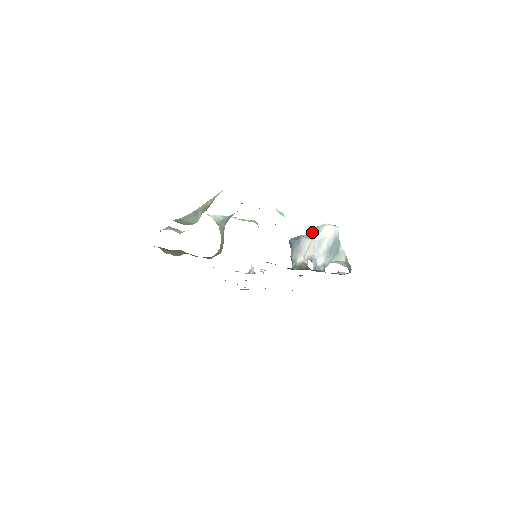
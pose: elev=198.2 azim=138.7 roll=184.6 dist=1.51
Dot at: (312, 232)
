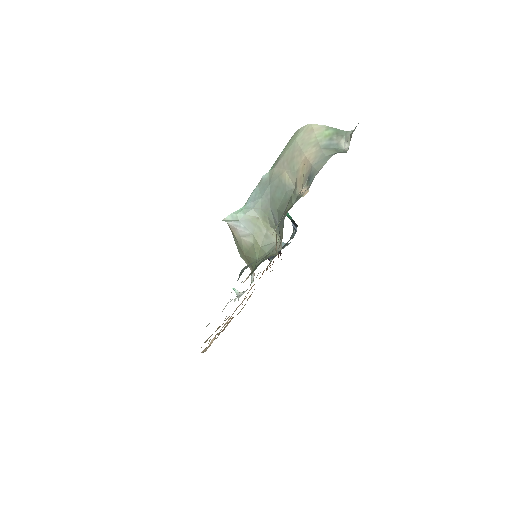
Dot at: occluded
